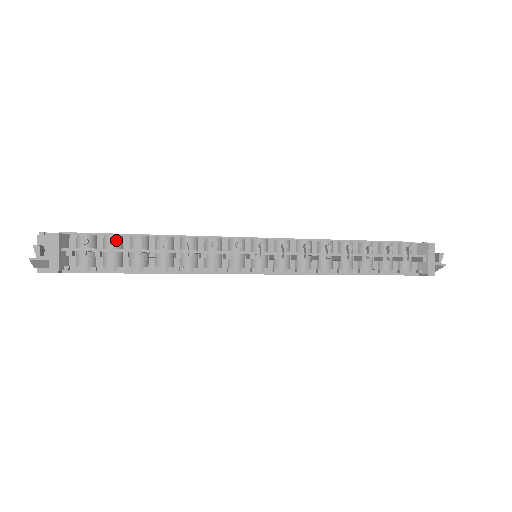
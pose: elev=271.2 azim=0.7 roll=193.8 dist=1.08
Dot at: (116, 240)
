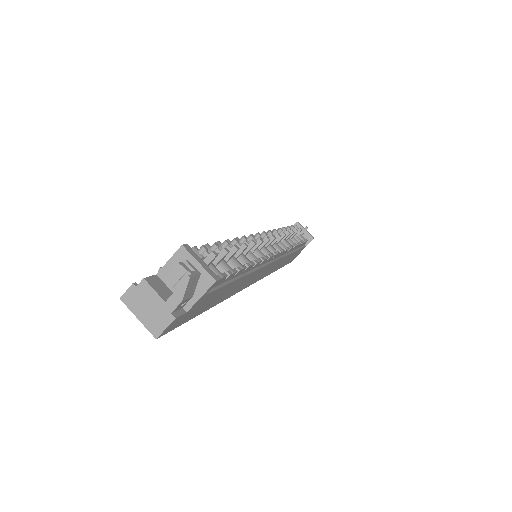
Dot at: (212, 248)
